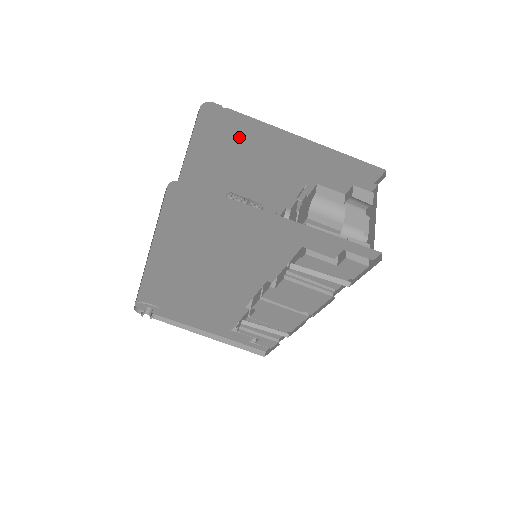
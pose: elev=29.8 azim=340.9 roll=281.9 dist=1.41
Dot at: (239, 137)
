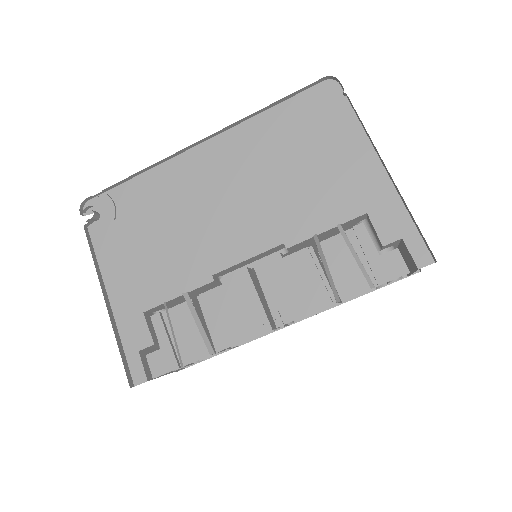
Dot at: occluded
